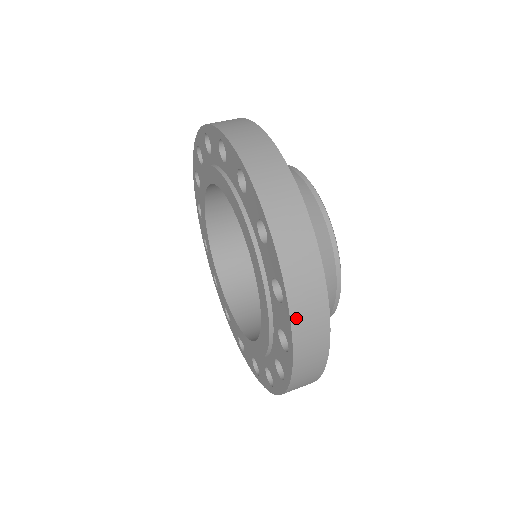
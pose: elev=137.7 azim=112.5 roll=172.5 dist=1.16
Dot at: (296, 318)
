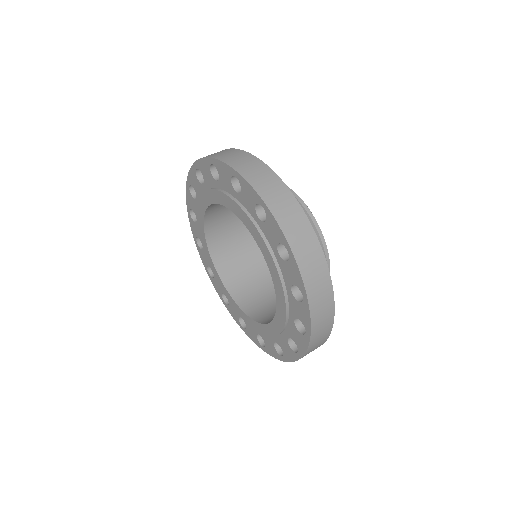
Dot at: (279, 217)
